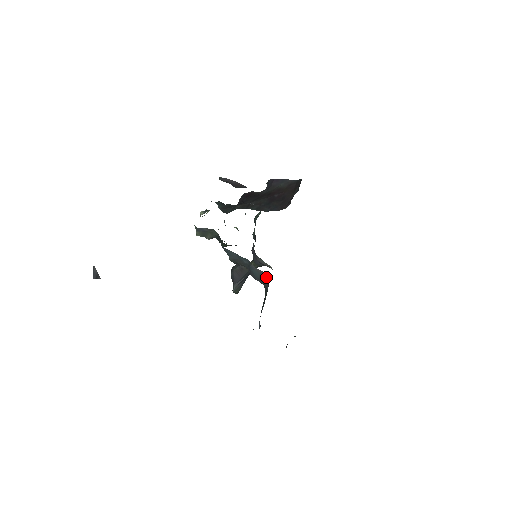
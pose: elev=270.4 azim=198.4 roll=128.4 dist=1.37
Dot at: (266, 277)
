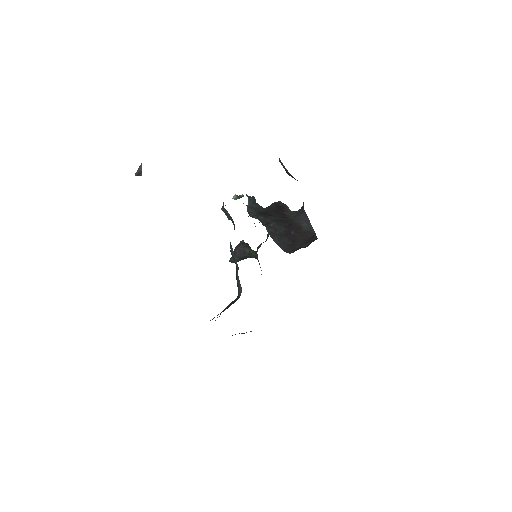
Dot at: (241, 292)
